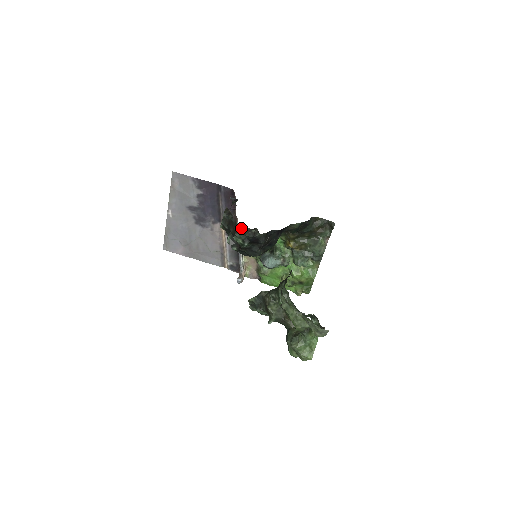
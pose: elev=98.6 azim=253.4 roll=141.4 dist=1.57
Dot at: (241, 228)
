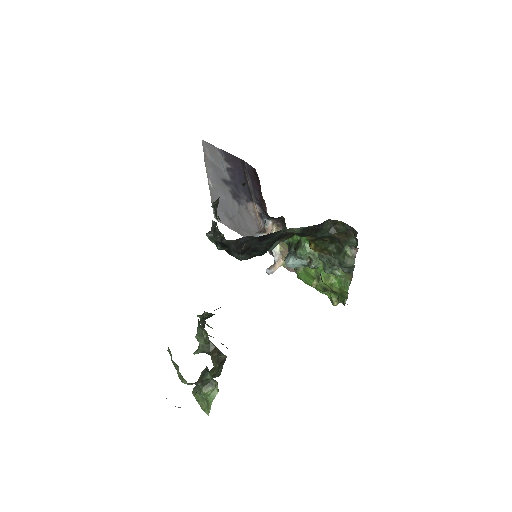
Dot at: (214, 228)
